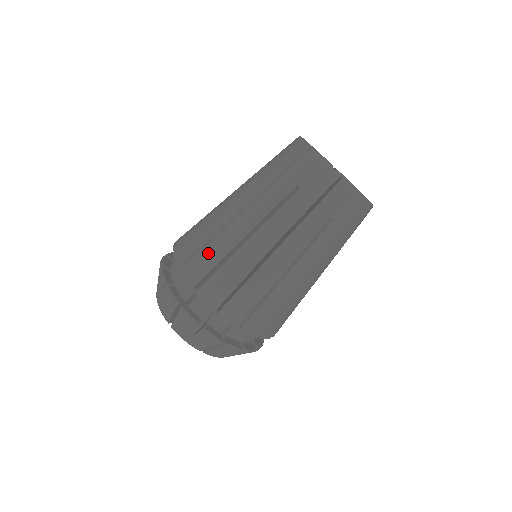
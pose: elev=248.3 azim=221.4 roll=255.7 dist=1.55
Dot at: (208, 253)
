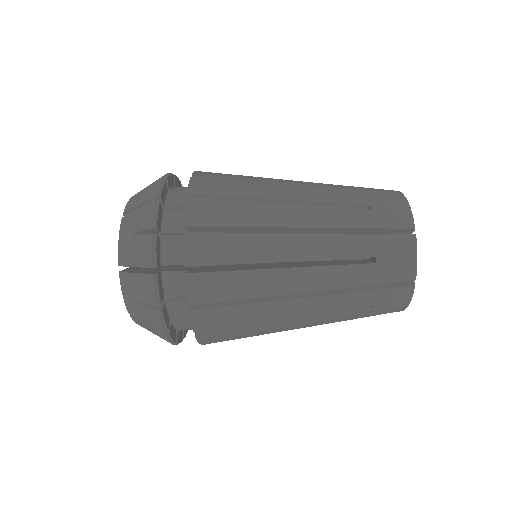
Dot at: (233, 243)
